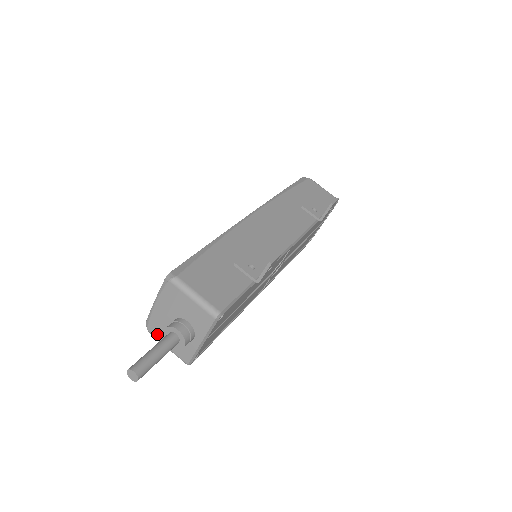
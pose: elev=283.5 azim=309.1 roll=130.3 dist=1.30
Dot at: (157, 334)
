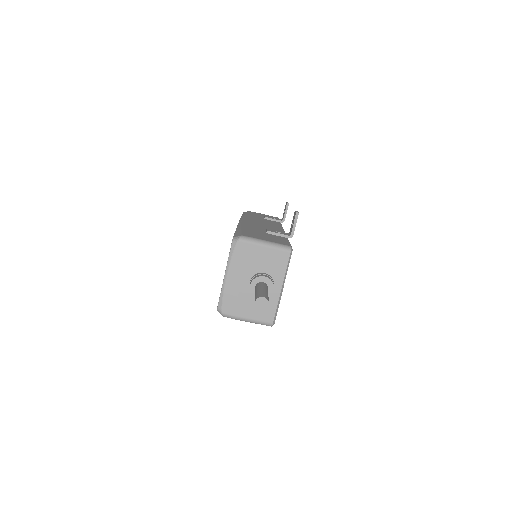
Dot at: (234, 310)
